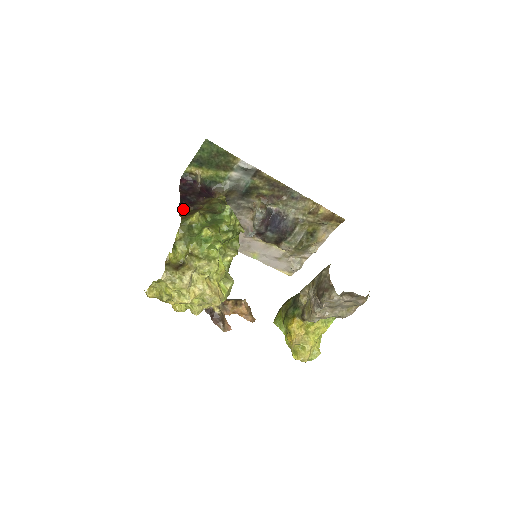
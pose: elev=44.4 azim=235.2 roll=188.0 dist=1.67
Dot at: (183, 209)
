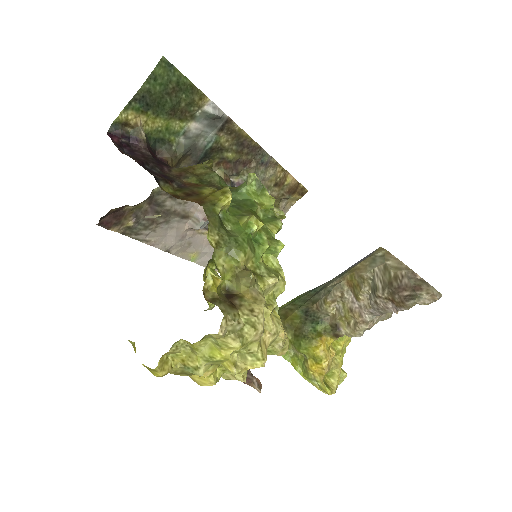
Dot at: (163, 188)
